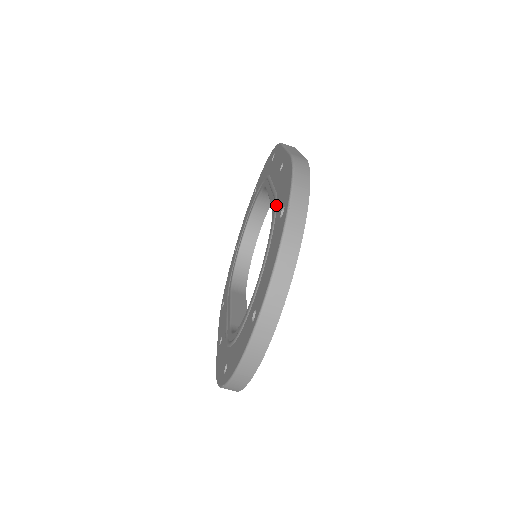
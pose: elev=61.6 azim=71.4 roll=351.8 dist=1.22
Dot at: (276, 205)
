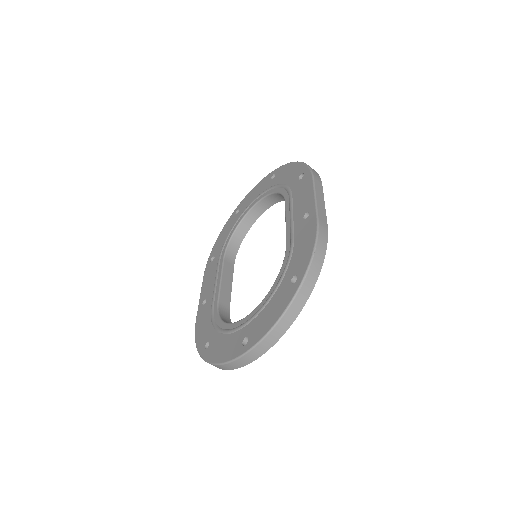
Dot at: (290, 257)
